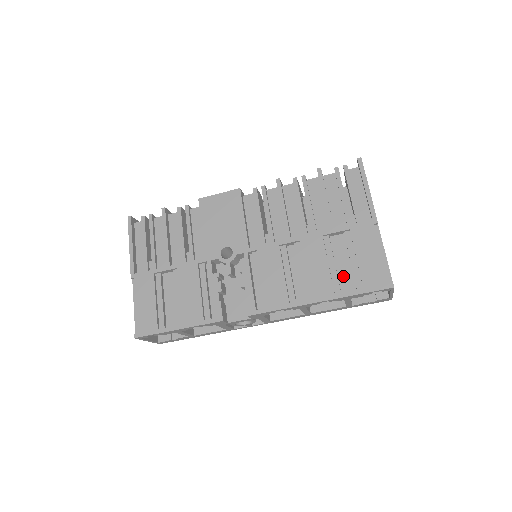
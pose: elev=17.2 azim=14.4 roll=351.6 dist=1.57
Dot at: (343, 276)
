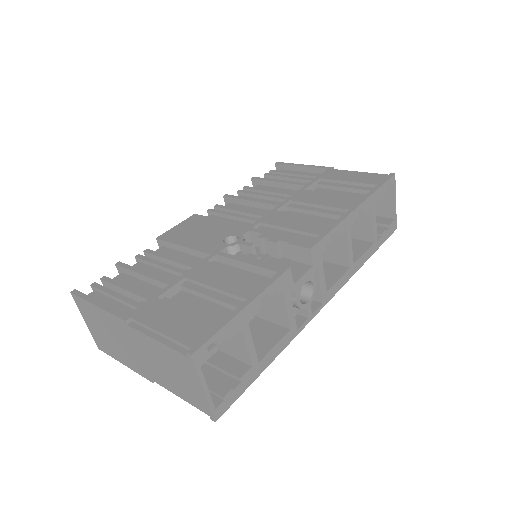
Dot at: occluded
